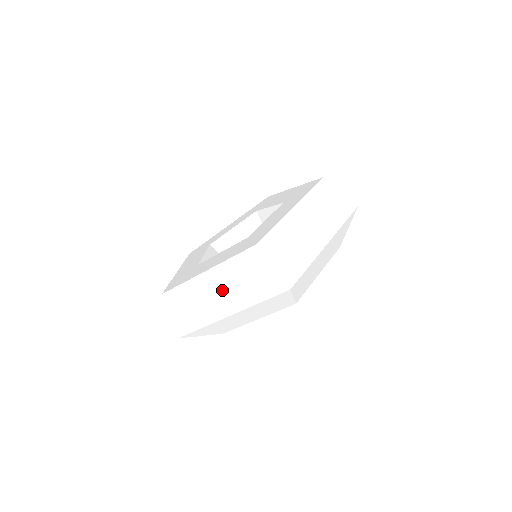
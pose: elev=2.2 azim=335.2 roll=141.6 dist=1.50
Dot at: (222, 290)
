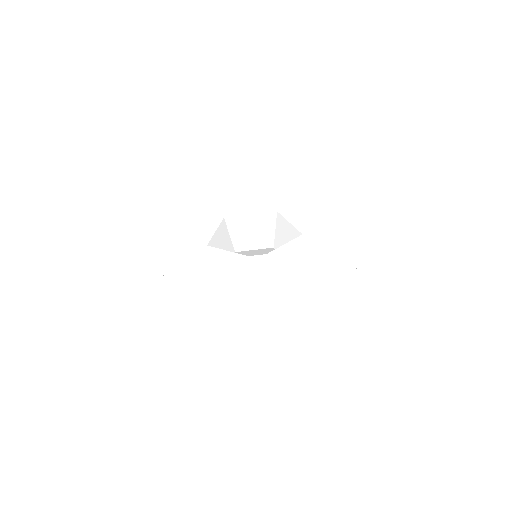
Dot at: (216, 291)
